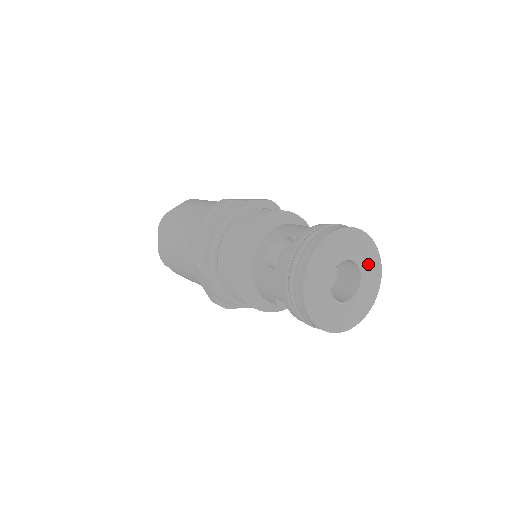
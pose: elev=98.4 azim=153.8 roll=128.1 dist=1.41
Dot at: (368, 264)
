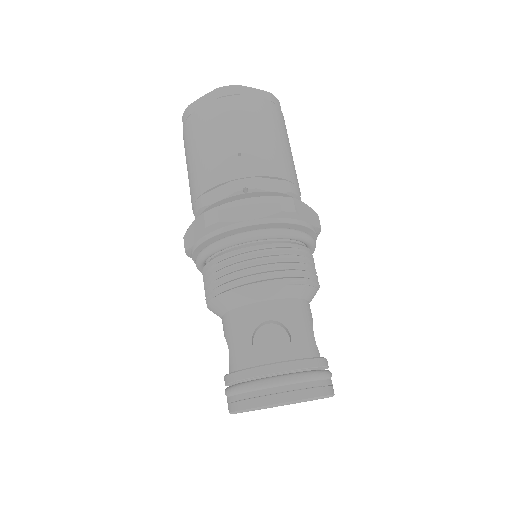
Dot at: occluded
